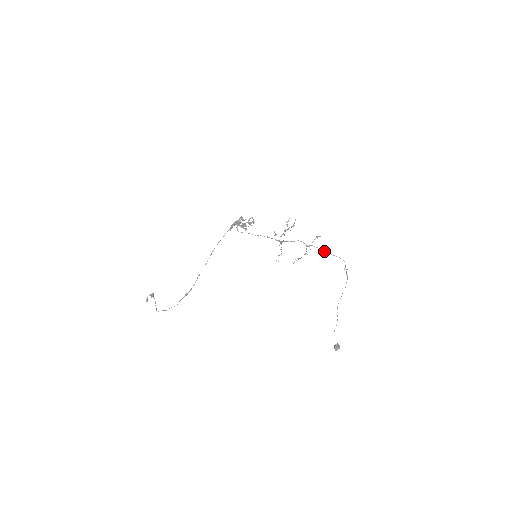
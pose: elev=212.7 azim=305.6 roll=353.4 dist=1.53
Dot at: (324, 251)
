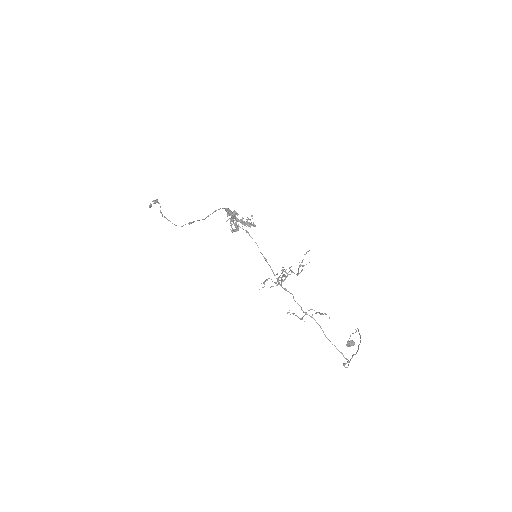
Dot at: (324, 334)
